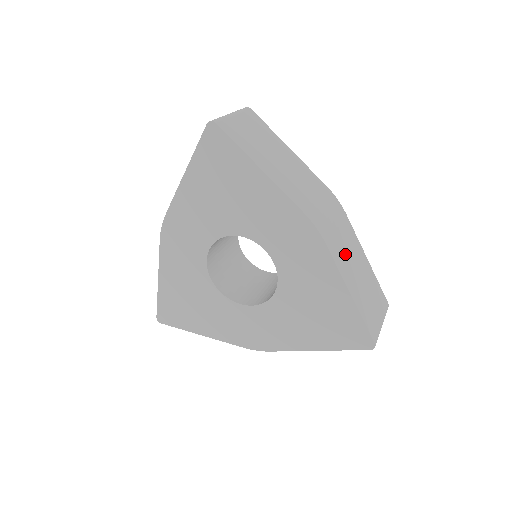
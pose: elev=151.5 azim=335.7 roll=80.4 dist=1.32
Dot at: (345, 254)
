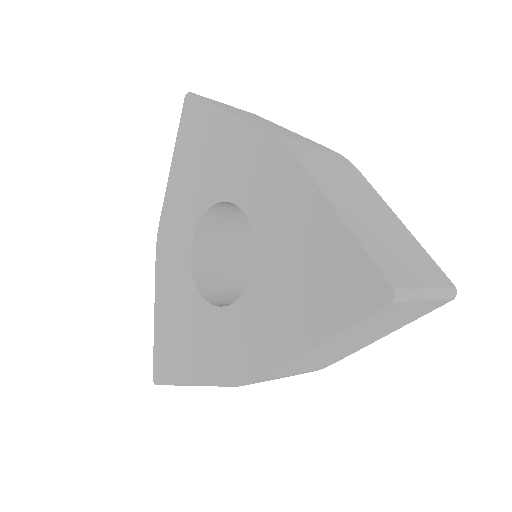
Dot at: (340, 185)
